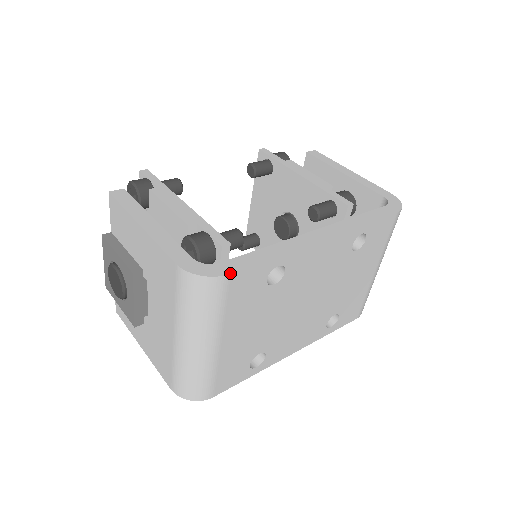
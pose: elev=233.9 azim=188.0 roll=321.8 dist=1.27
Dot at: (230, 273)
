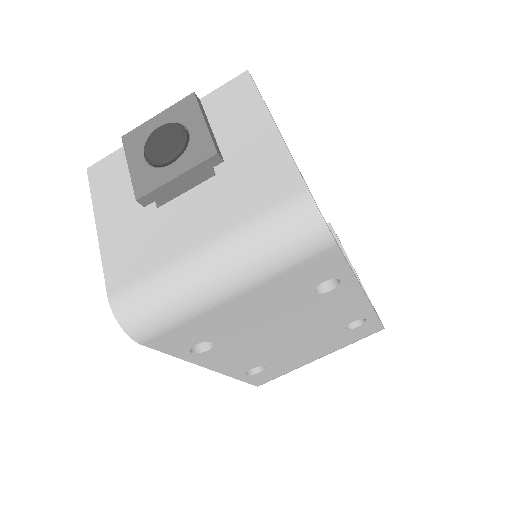
Dot at: occluded
